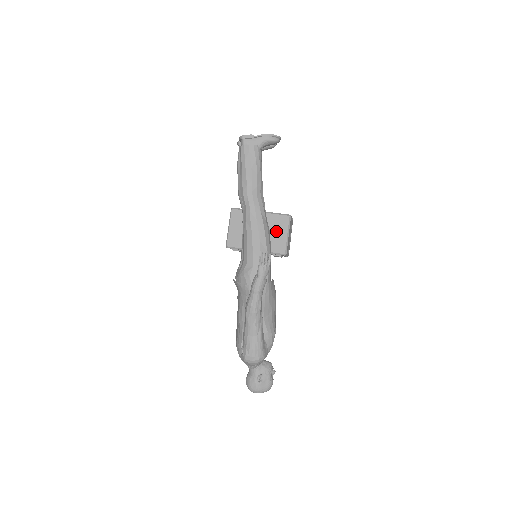
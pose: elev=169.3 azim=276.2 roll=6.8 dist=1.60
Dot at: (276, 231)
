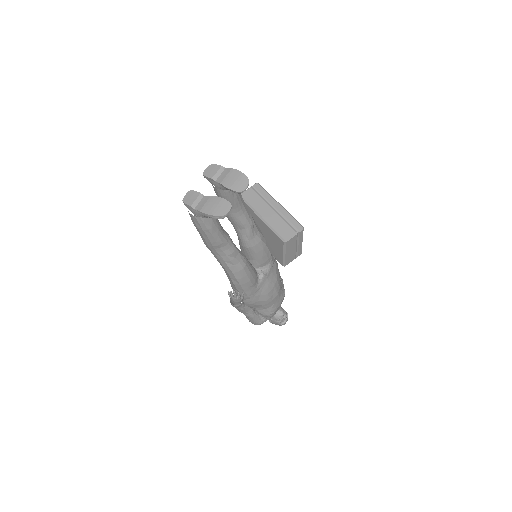
Dot at: (274, 244)
